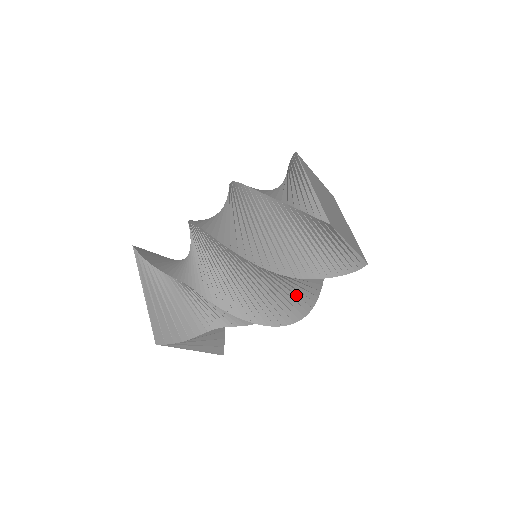
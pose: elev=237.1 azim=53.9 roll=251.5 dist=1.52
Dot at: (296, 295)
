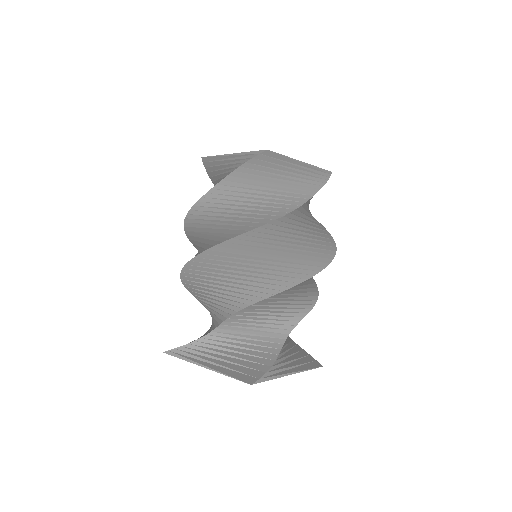
Dot at: (310, 239)
